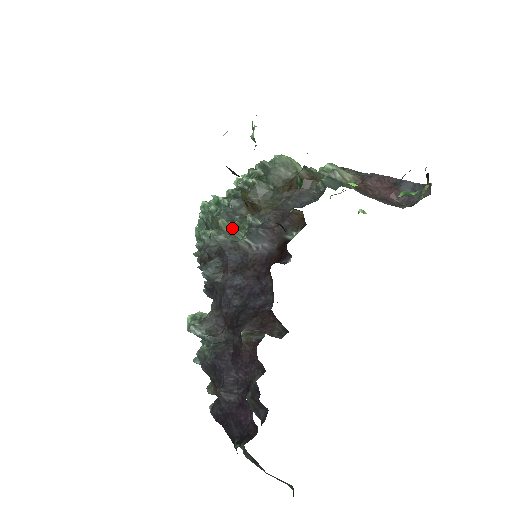
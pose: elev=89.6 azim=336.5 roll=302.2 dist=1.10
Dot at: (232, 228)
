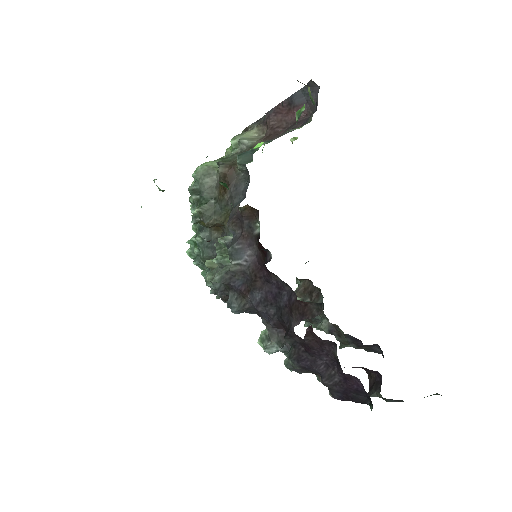
Dot at: (217, 262)
